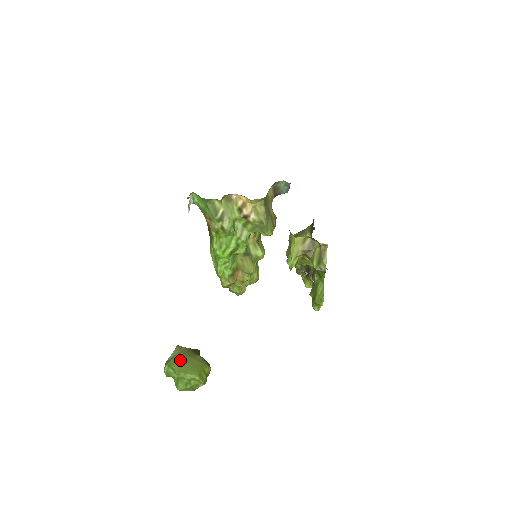
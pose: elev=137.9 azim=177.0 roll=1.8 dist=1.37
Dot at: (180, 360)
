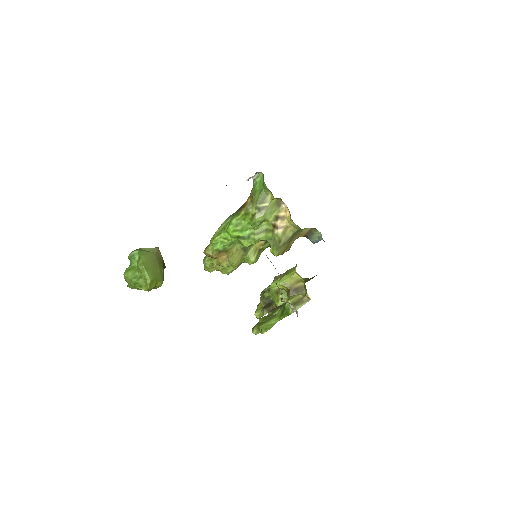
Dot at: (151, 258)
